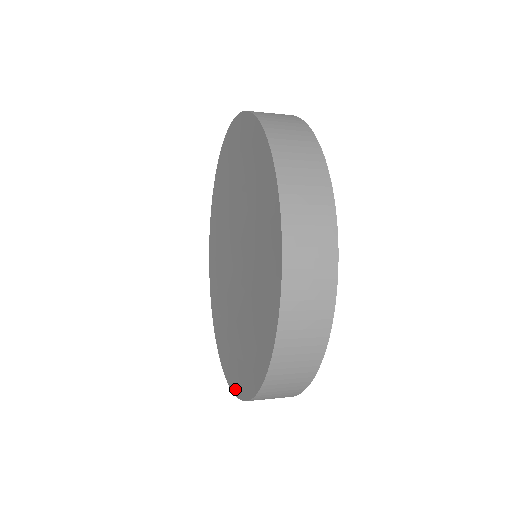
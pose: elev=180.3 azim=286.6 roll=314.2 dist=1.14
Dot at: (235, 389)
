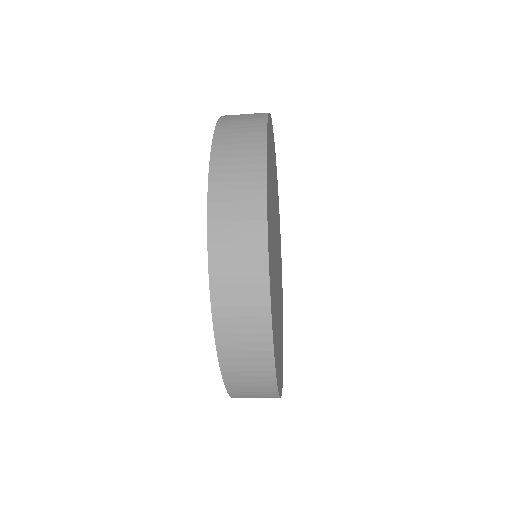
Dot at: occluded
